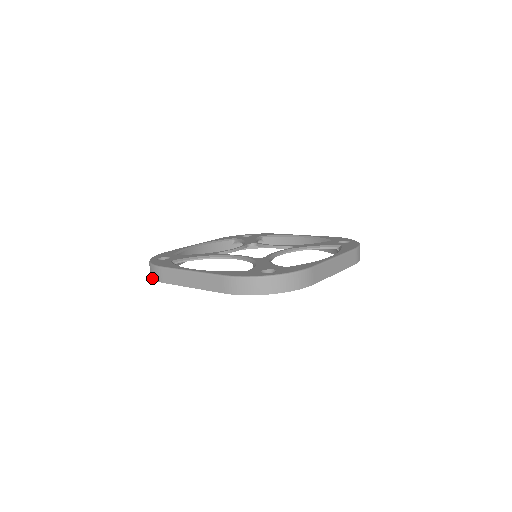
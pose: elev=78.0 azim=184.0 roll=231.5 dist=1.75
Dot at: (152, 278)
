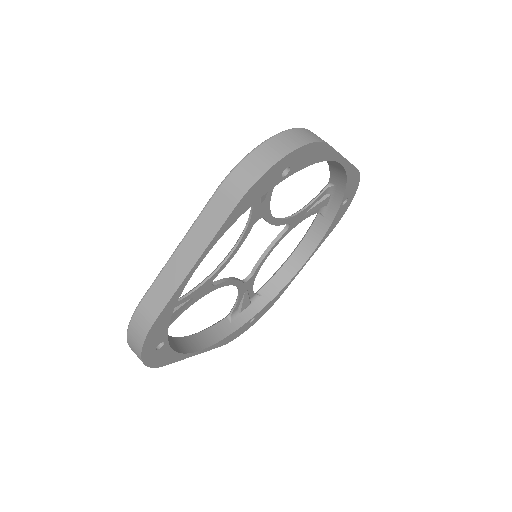
Dot at: (142, 343)
